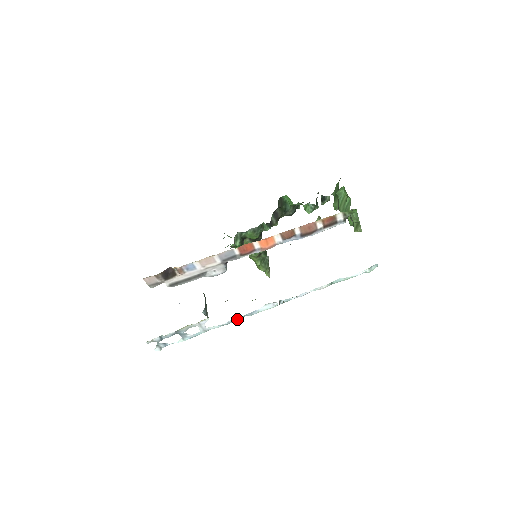
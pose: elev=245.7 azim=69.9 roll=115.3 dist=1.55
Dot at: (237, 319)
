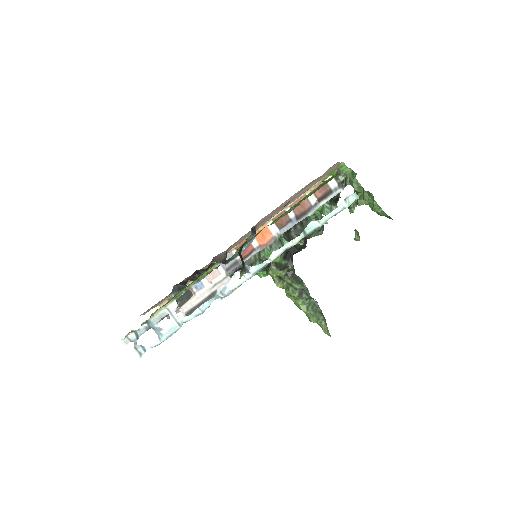
Dot at: (209, 304)
